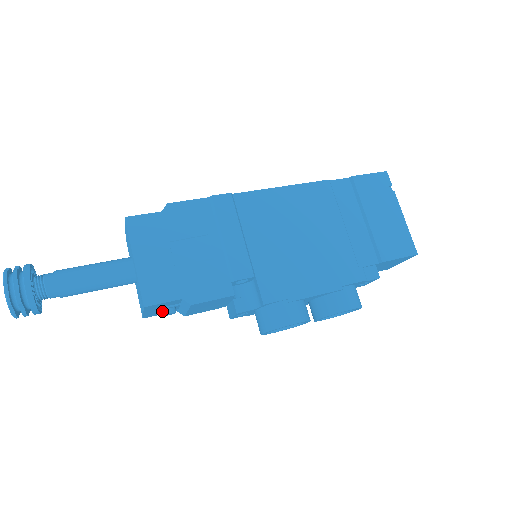
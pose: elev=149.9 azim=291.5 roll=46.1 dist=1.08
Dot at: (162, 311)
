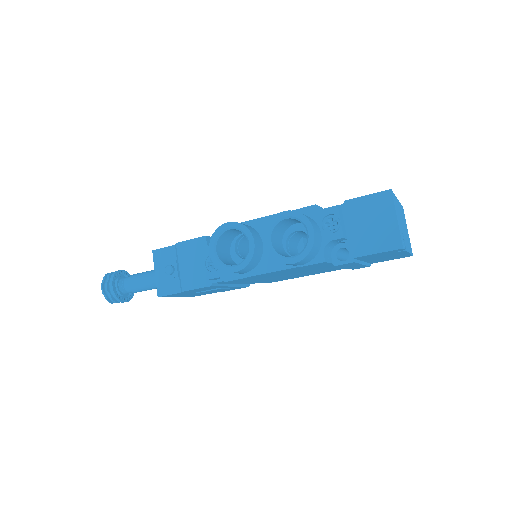
Dot at: (166, 274)
